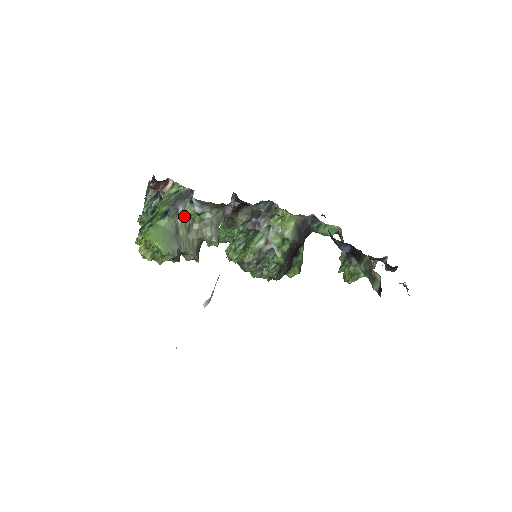
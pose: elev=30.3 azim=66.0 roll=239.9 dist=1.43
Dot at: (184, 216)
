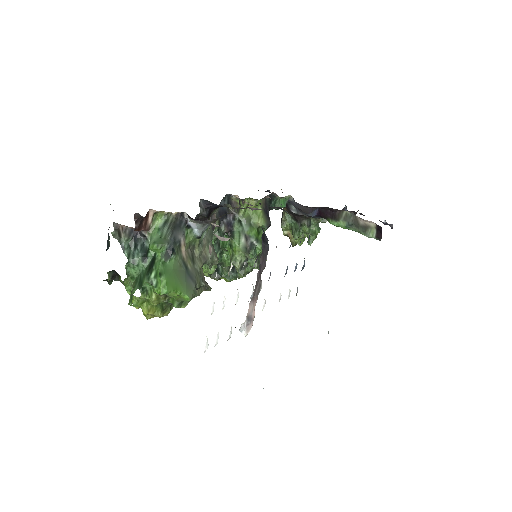
Dot at: (186, 246)
